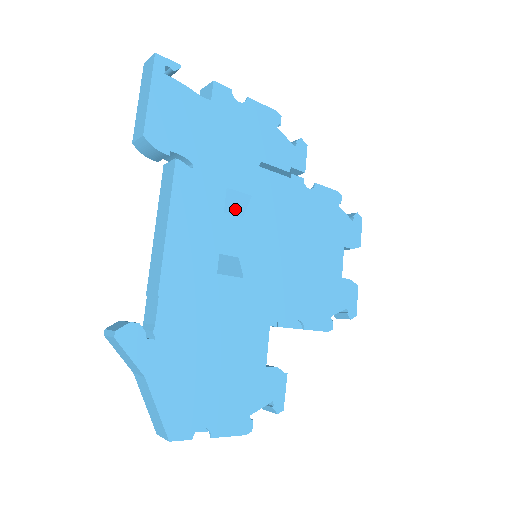
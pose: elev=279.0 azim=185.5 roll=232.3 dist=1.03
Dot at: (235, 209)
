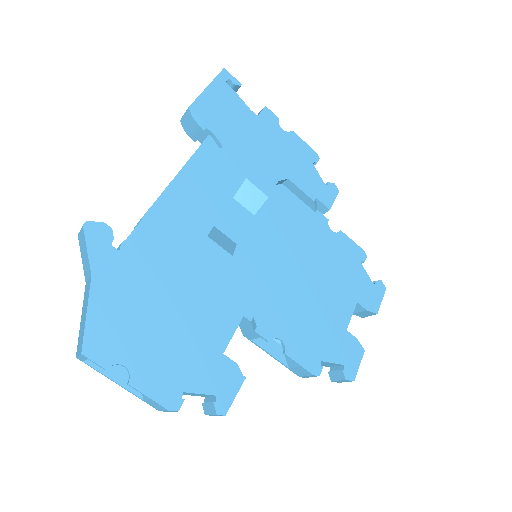
Dot at: (249, 203)
